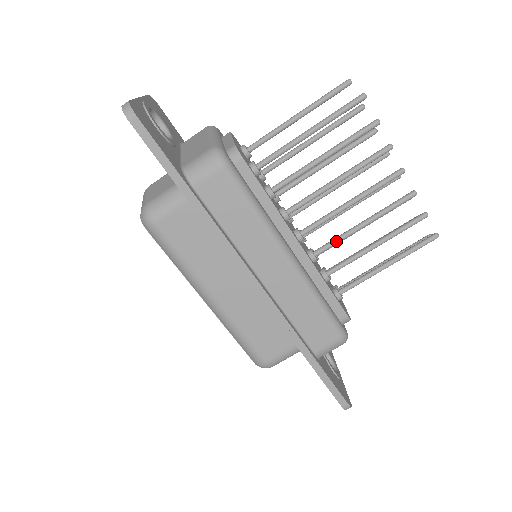
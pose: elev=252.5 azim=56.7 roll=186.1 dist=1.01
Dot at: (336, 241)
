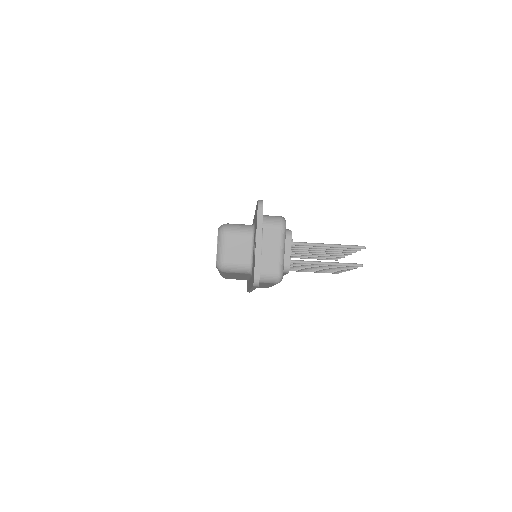
Dot at: occluded
